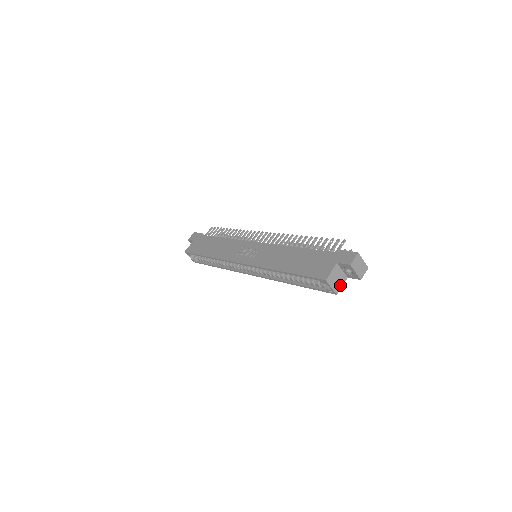
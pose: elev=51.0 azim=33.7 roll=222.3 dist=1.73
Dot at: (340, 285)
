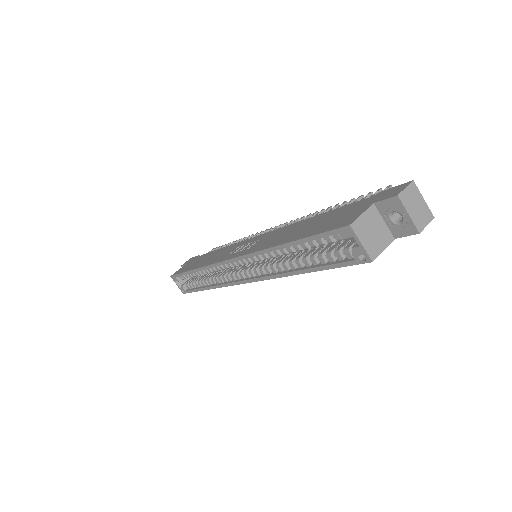
Dot at: (379, 246)
